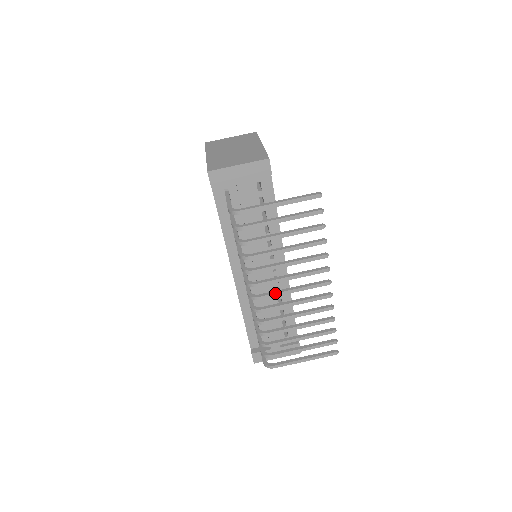
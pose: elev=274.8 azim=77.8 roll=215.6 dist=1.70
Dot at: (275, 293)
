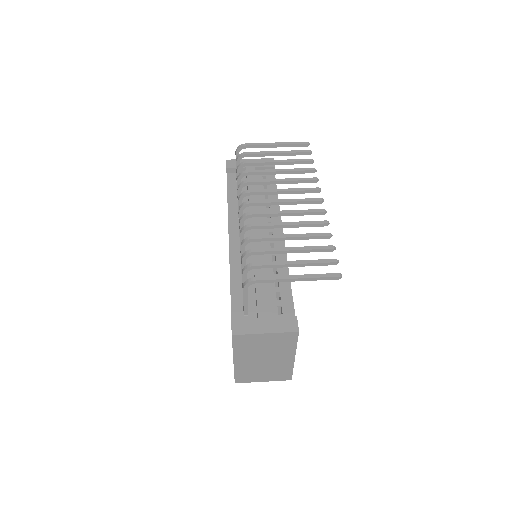
Dot at: (266, 200)
